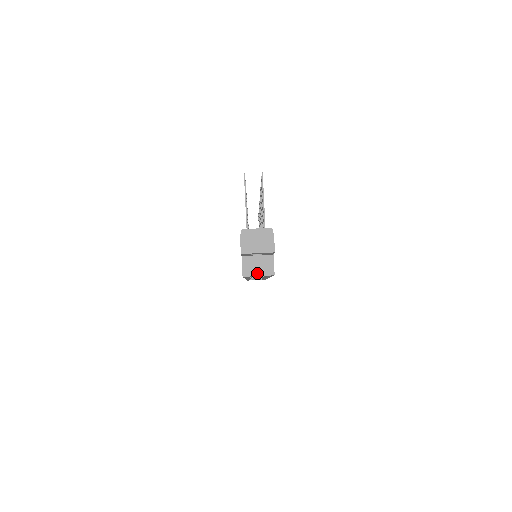
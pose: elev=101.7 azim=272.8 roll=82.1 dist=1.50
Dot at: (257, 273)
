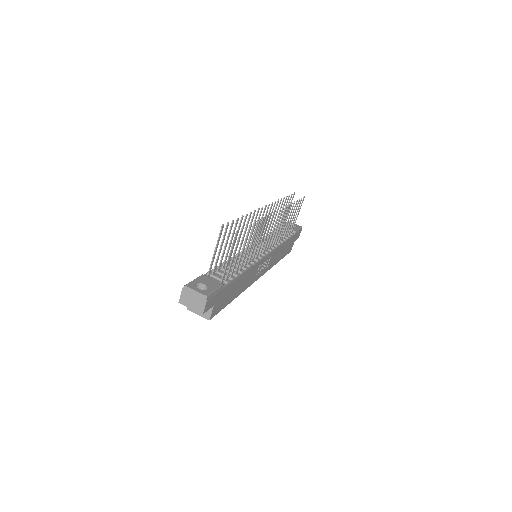
Dot at: (197, 312)
